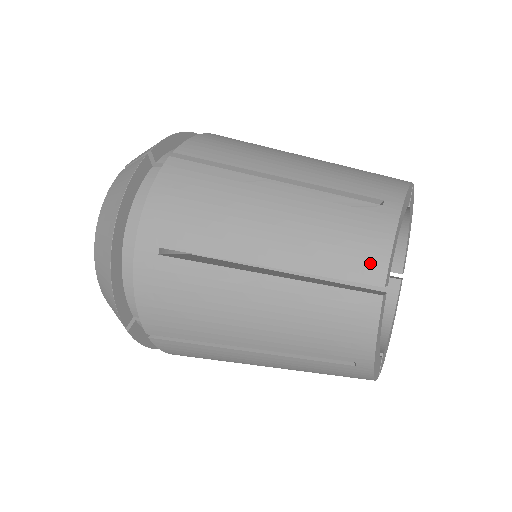
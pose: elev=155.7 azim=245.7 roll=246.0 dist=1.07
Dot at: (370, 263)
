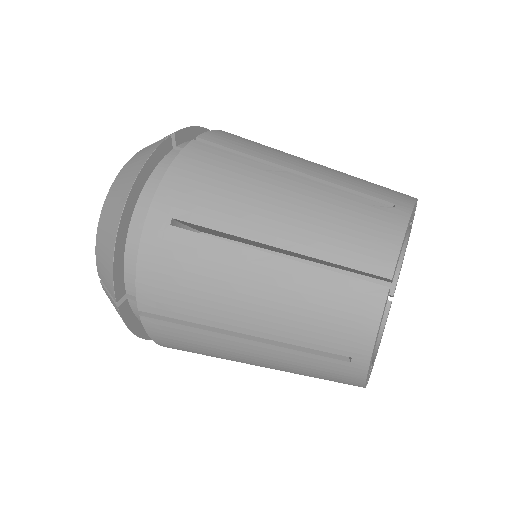
Dot at: (380, 255)
